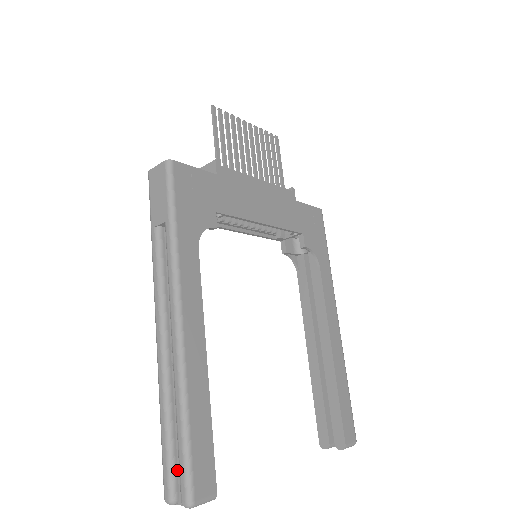
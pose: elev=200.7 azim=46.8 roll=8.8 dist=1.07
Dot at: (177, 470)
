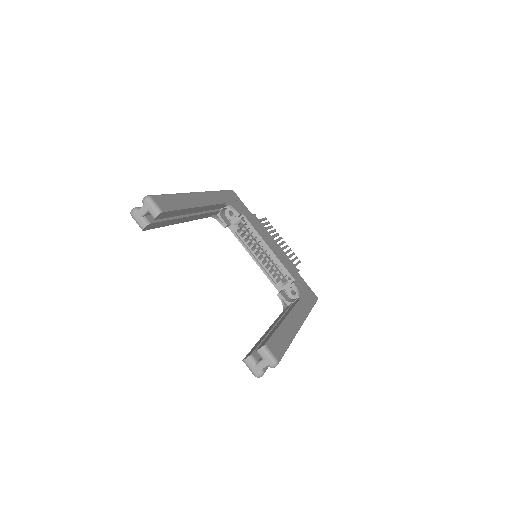
Dot at: occluded
